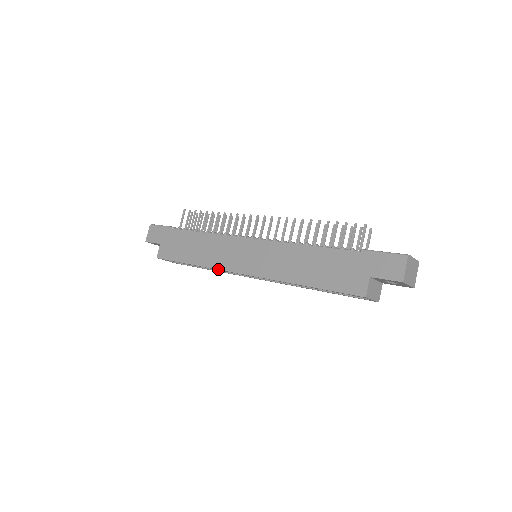
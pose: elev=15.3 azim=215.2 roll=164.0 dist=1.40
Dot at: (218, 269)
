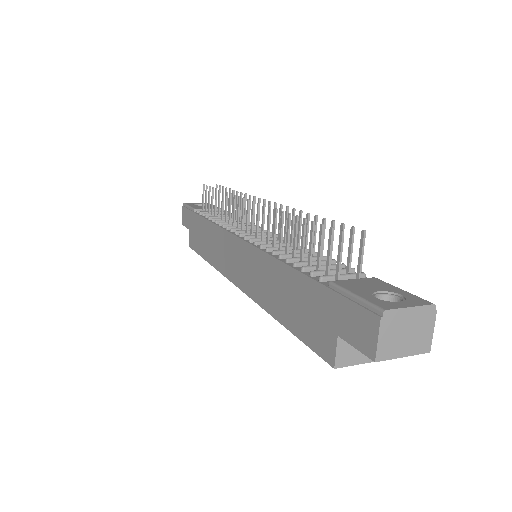
Dot at: (221, 273)
